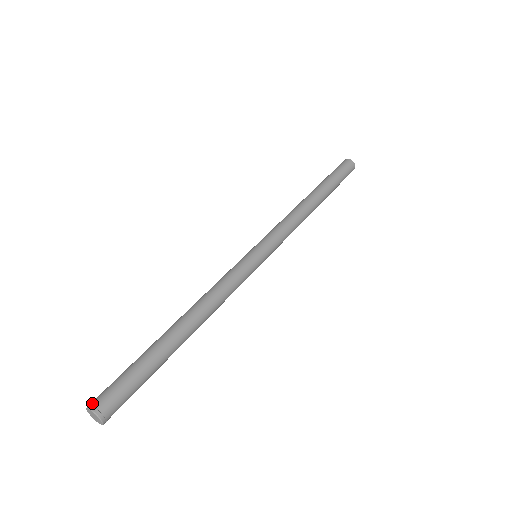
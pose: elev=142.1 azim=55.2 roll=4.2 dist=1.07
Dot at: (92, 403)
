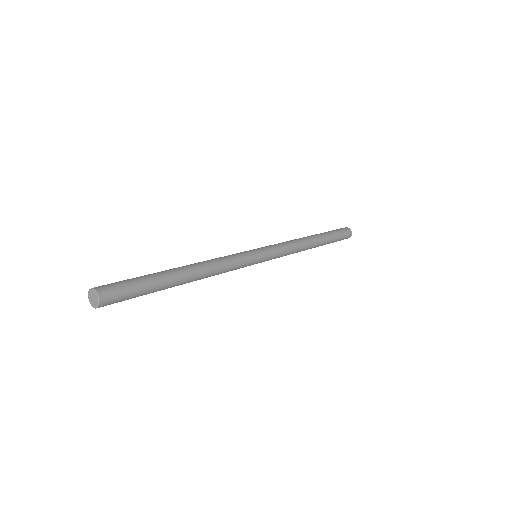
Dot at: (95, 287)
